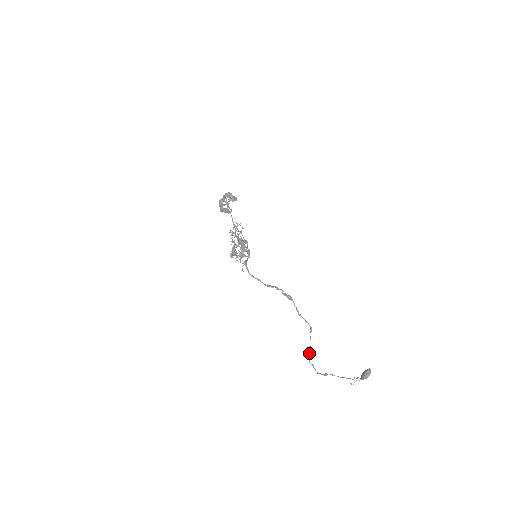
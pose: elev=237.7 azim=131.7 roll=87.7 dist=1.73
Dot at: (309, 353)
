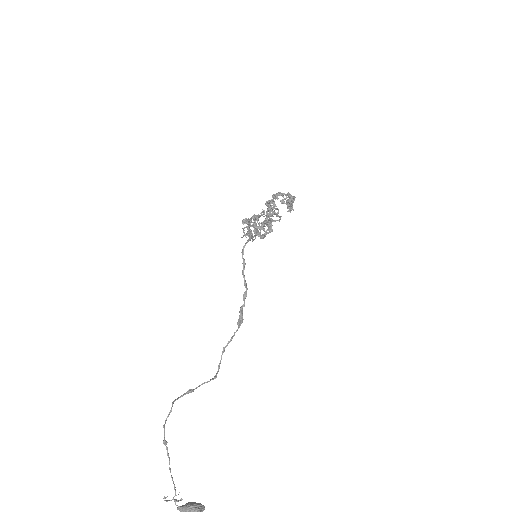
Dot at: (185, 394)
